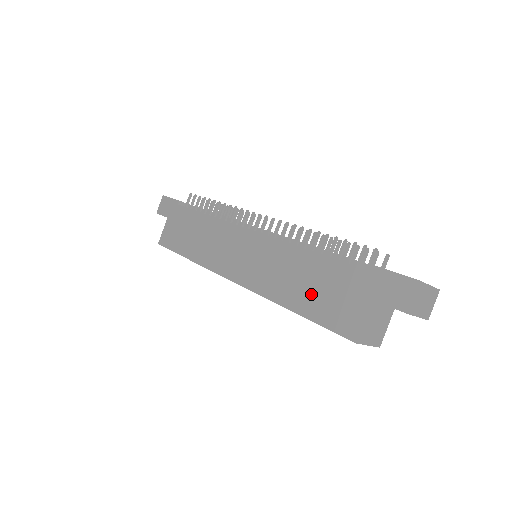
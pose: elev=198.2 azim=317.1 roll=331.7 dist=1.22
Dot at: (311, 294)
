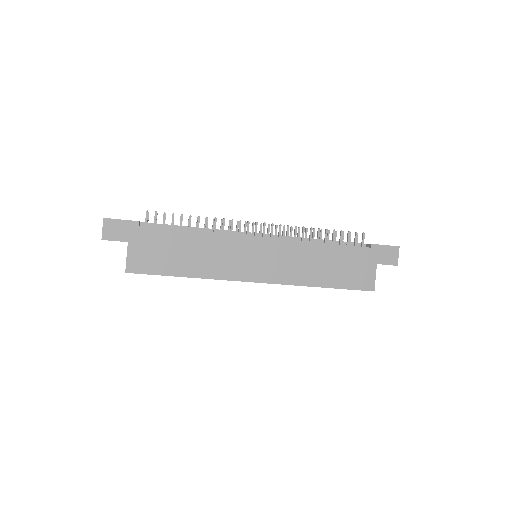
Dot at: (335, 272)
